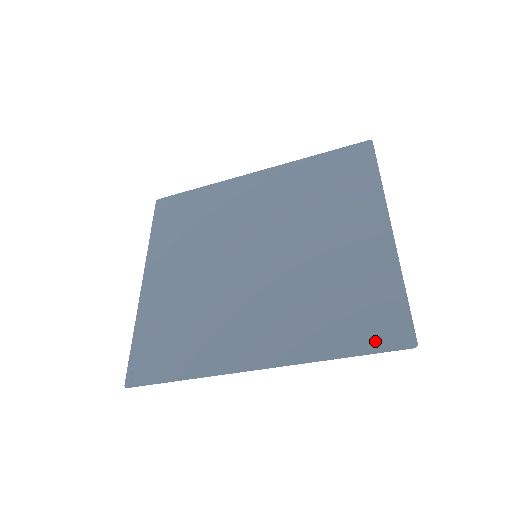
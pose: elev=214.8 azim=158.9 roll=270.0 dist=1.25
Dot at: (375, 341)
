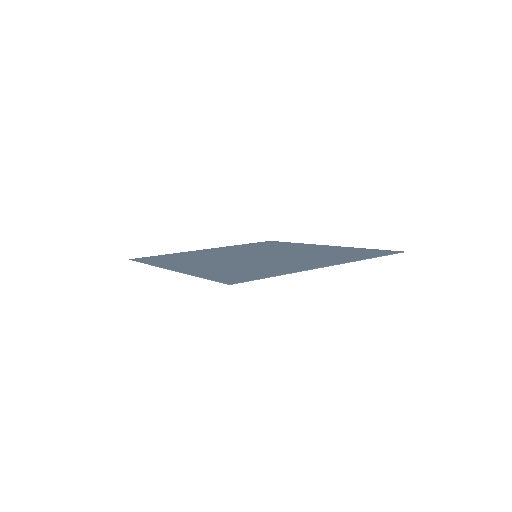
Dot at: (221, 278)
